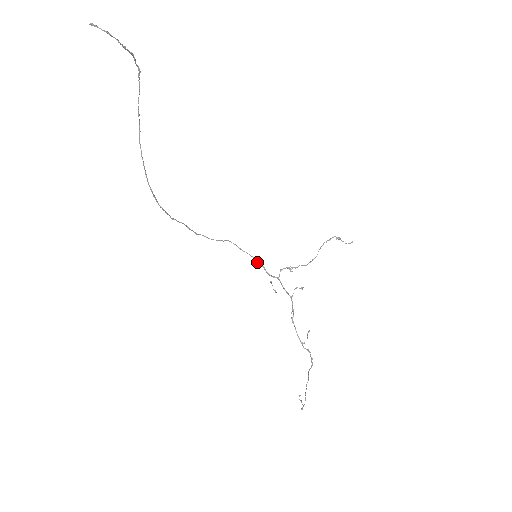
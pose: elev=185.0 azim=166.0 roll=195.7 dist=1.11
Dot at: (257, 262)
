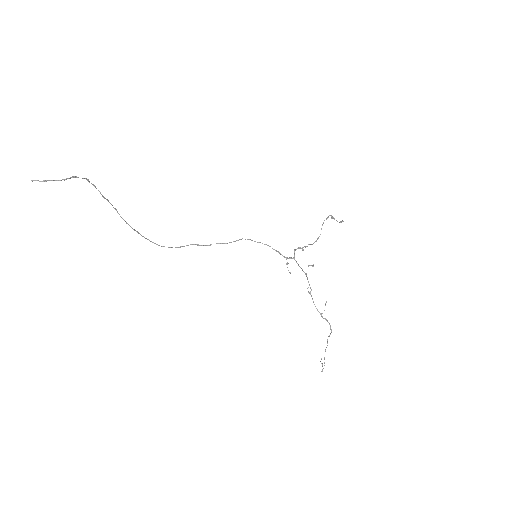
Dot at: occluded
